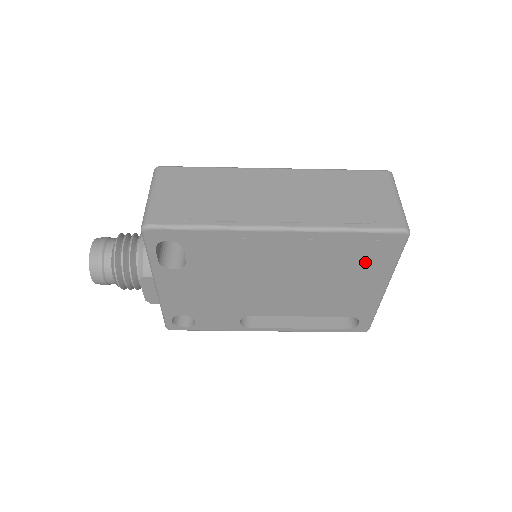
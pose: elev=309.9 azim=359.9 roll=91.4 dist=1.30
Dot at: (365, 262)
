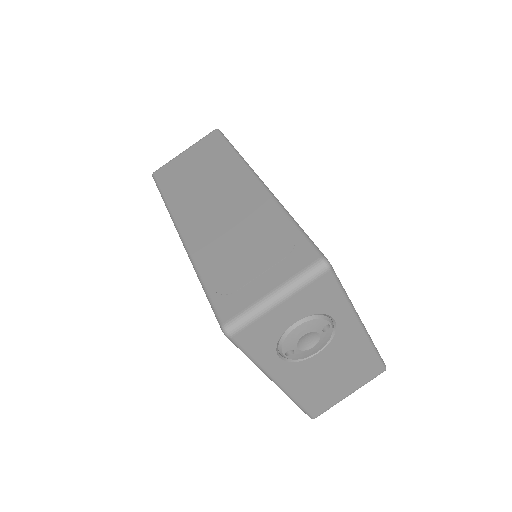
Dot at: occluded
